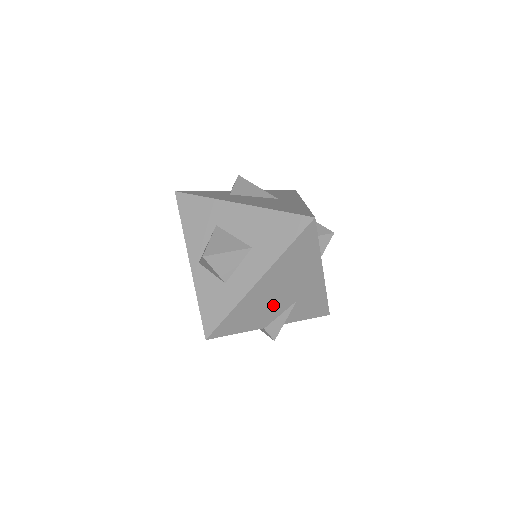
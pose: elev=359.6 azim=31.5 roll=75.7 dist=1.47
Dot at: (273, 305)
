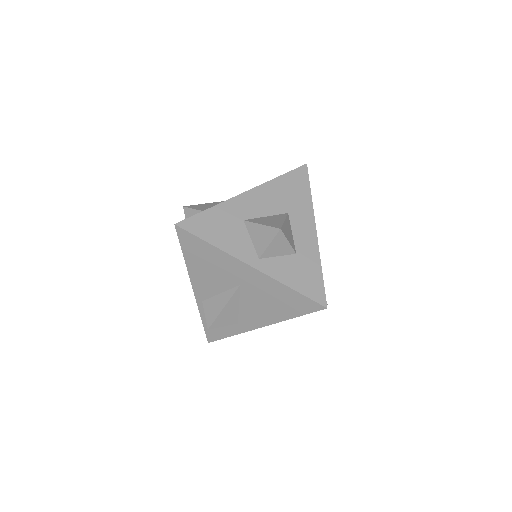
Dot at: occluded
